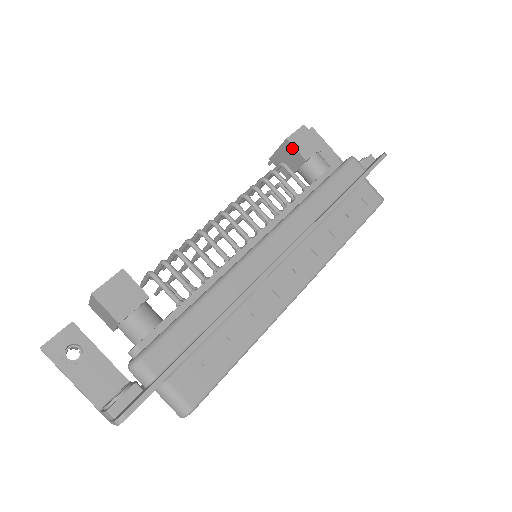
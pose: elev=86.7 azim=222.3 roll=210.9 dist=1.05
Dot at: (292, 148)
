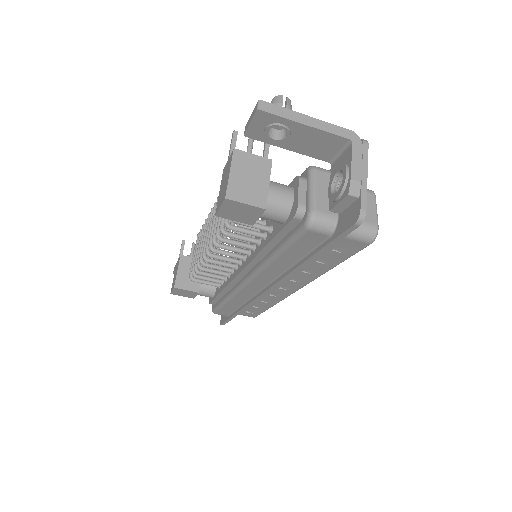
Dot at: (229, 216)
